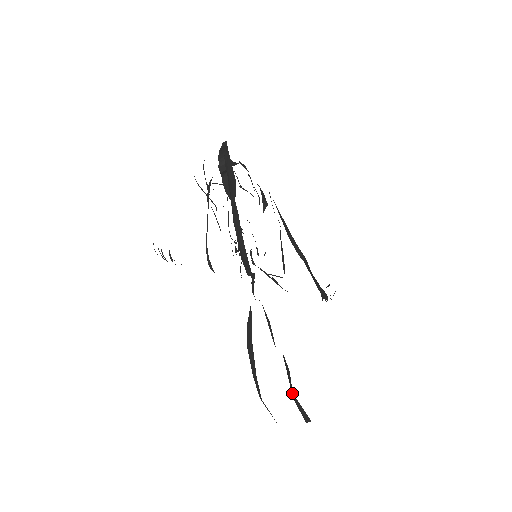
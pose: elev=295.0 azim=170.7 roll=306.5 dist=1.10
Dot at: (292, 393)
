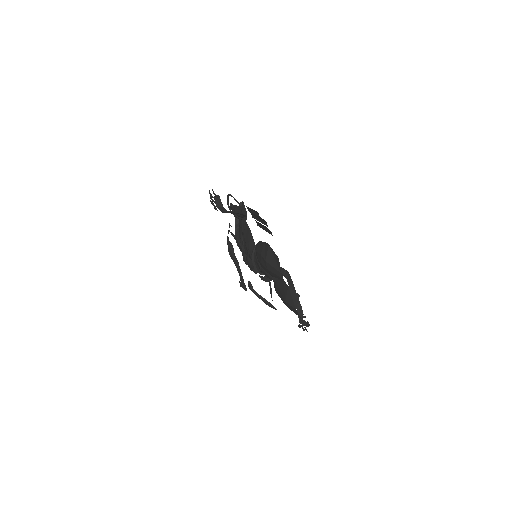
Dot at: (284, 294)
